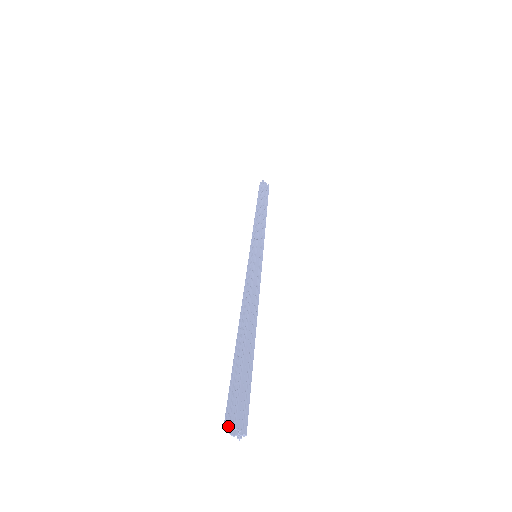
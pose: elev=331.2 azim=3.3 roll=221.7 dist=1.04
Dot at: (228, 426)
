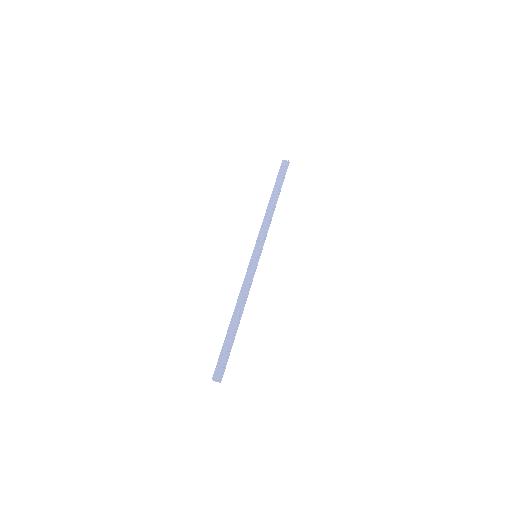
Dot at: occluded
